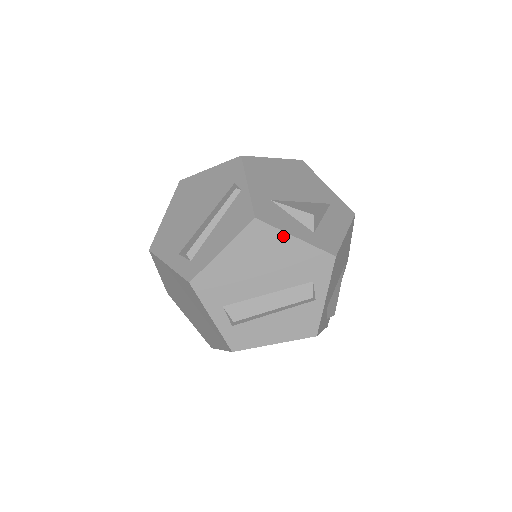
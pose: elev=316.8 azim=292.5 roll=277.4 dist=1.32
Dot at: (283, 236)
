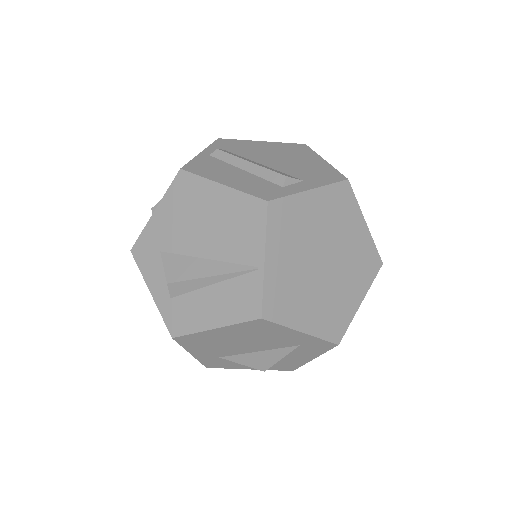
Dot at: occluded
